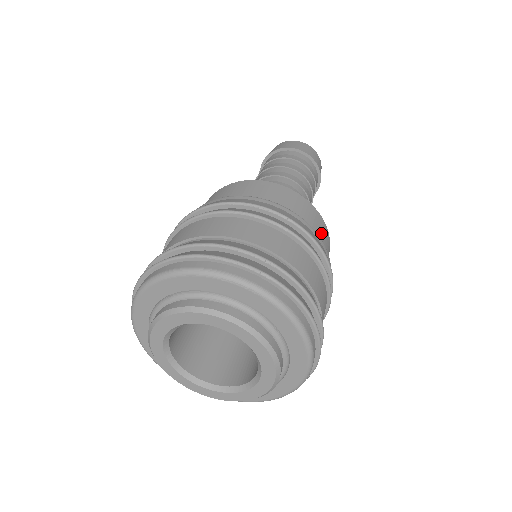
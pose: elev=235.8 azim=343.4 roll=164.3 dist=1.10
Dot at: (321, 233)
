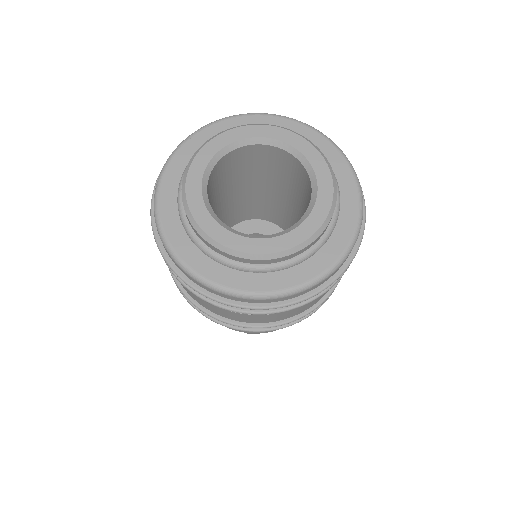
Dot at: occluded
